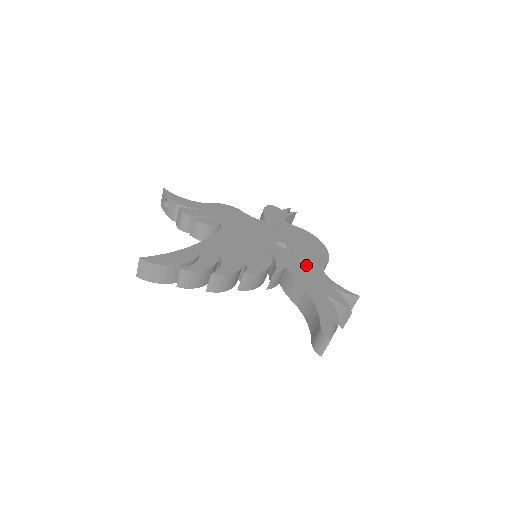
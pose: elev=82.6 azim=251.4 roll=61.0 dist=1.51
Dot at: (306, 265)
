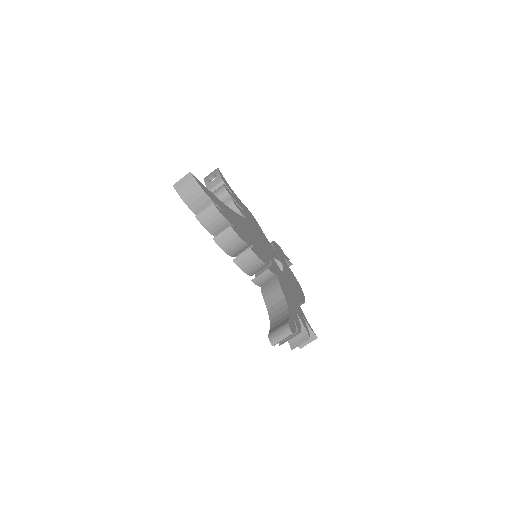
Dot at: (290, 289)
